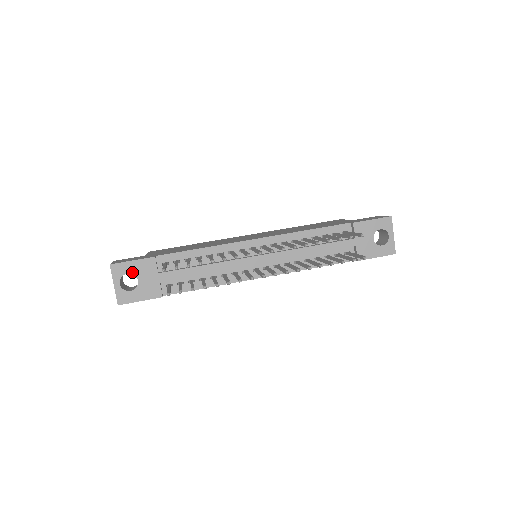
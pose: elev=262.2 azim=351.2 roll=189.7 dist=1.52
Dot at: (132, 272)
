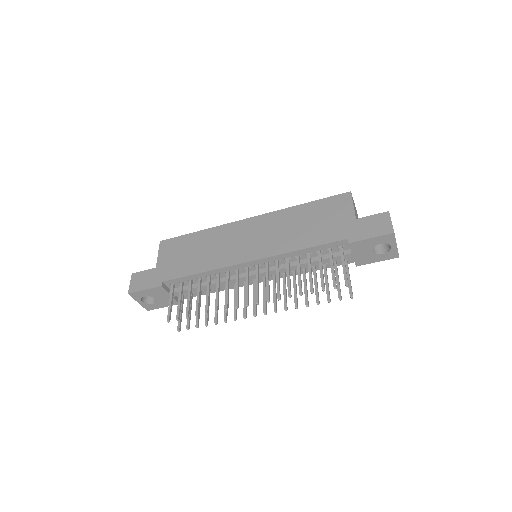
Dot at: (148, 295)
